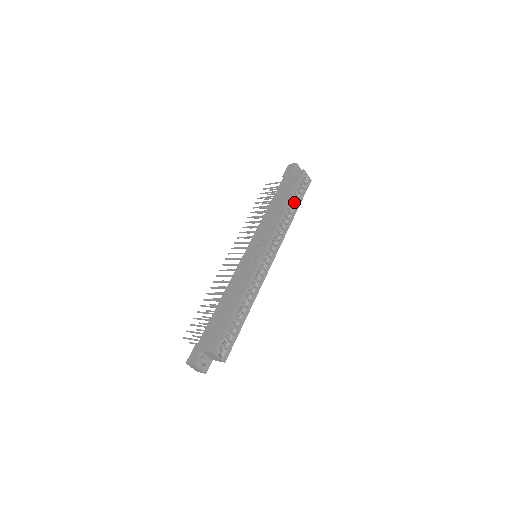
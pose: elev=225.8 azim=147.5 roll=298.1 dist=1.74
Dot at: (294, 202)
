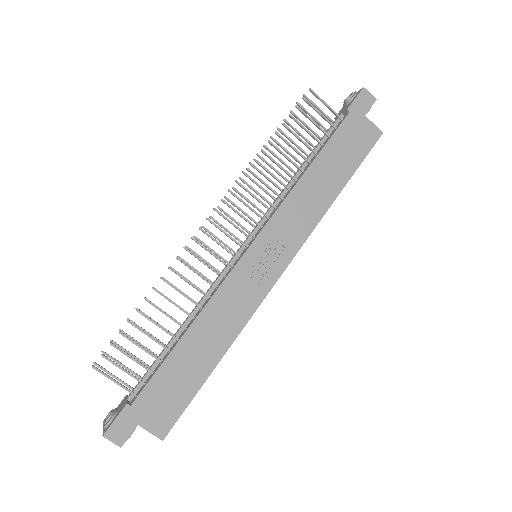
Dot at: occluded
